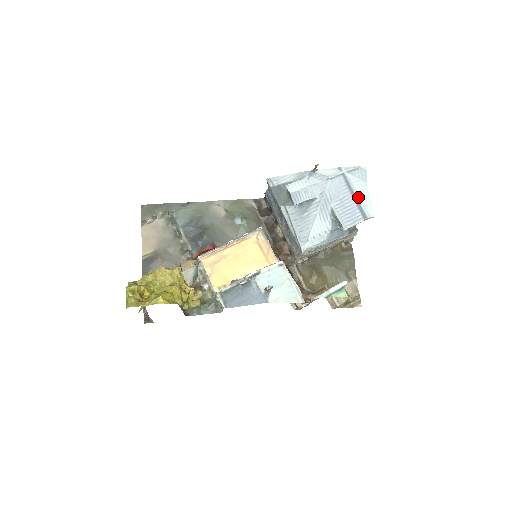
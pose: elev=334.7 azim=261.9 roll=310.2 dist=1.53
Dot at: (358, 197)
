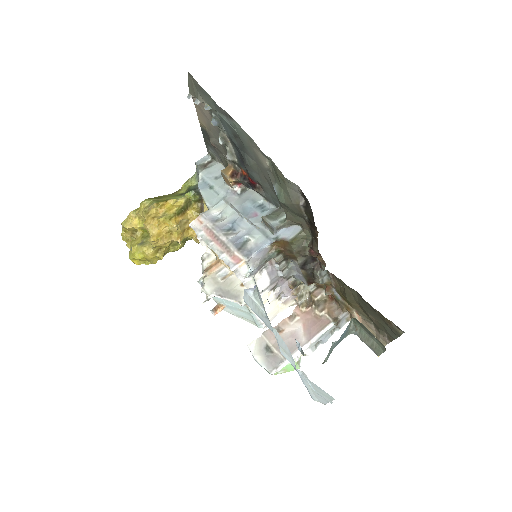
Dot at: (307, 389)
